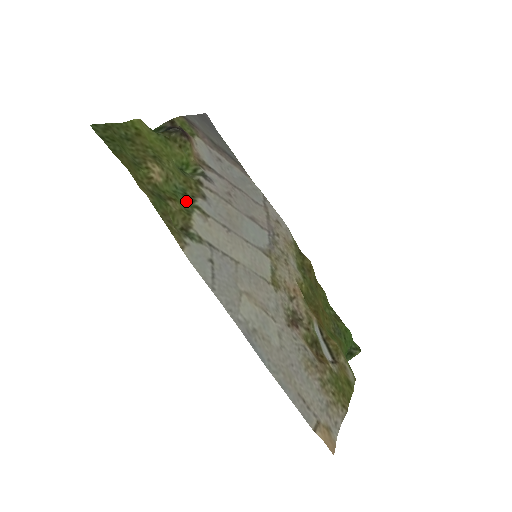
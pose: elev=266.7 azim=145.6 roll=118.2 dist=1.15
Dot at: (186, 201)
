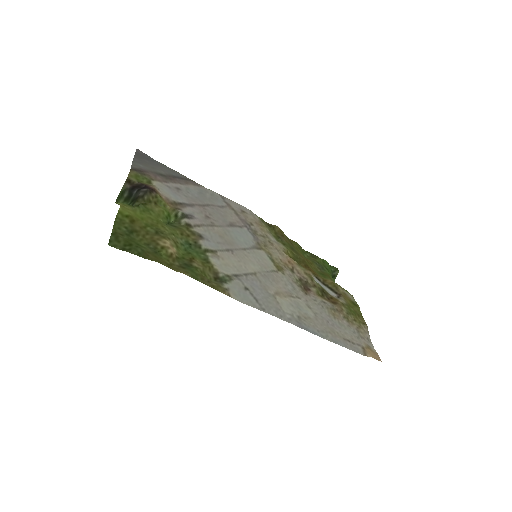
Dot at: (196, 251)
